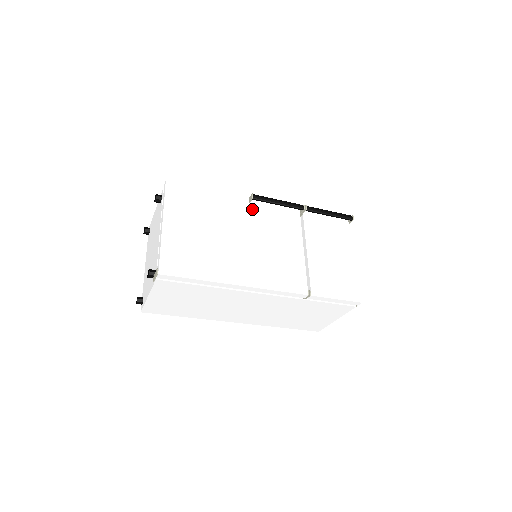
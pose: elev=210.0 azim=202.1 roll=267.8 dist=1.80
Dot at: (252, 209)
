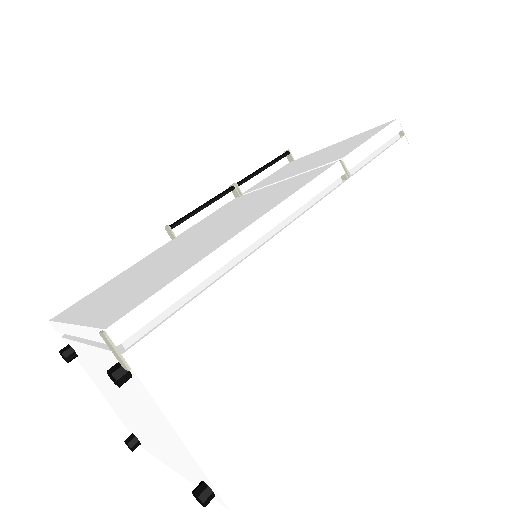
Dot at: (184, 235)
